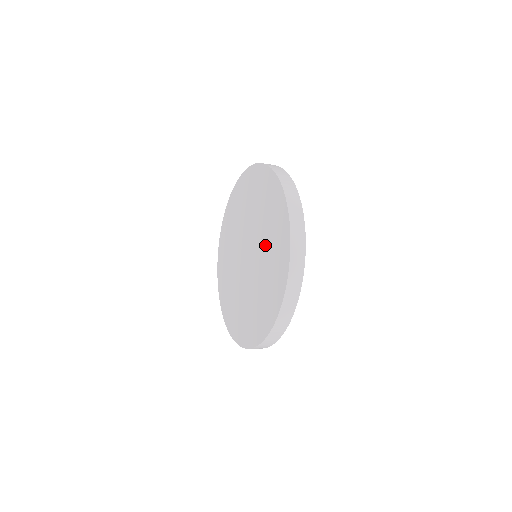
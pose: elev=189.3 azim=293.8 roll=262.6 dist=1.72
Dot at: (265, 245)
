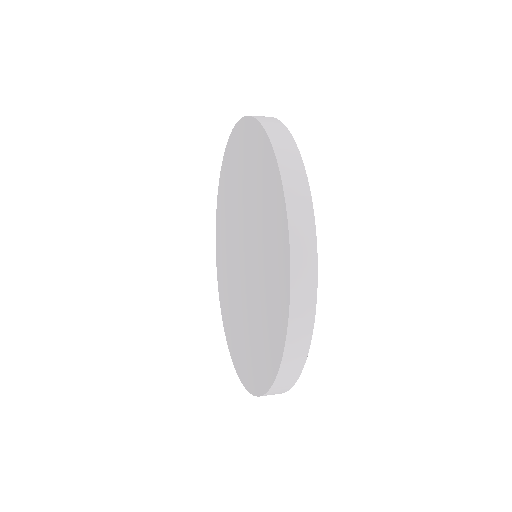
Dot at: (253, 208)
